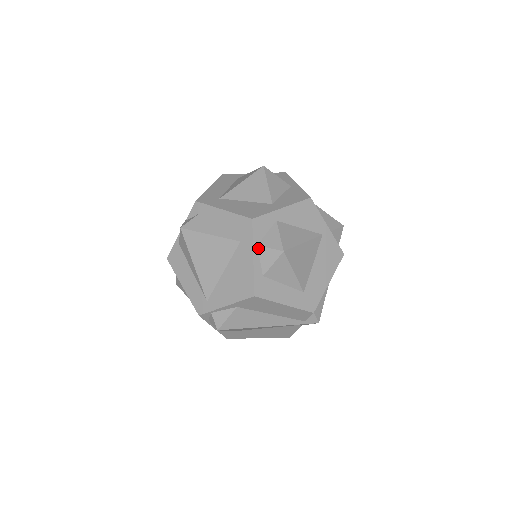
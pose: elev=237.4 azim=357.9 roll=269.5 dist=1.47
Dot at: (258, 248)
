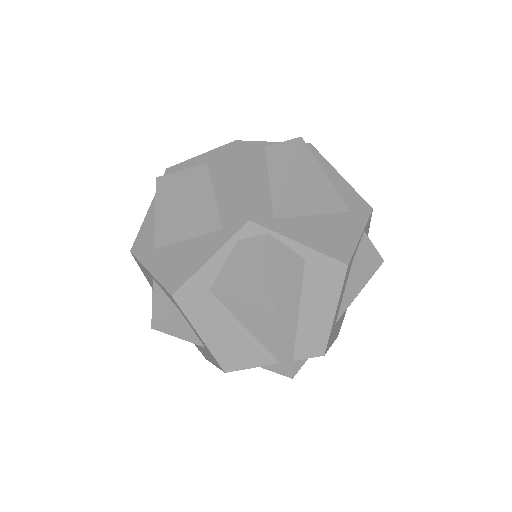
Dot at: (364, 234)
